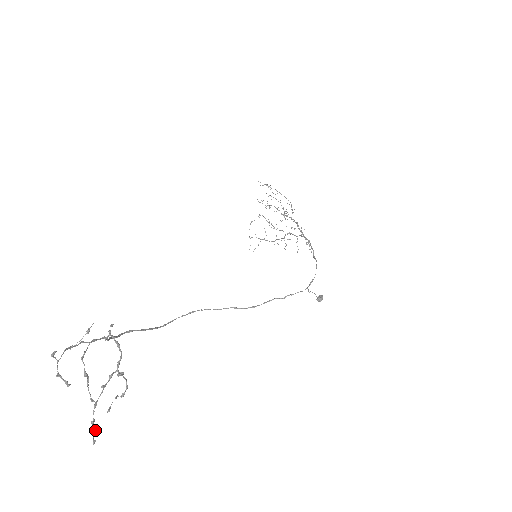
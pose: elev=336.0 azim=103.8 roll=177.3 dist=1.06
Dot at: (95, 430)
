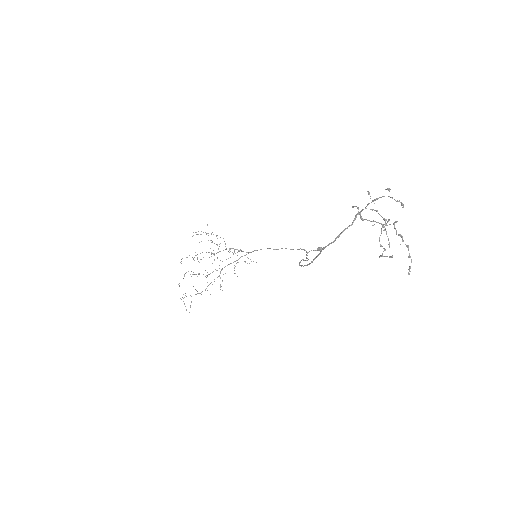
Dot at: (409, 255)
